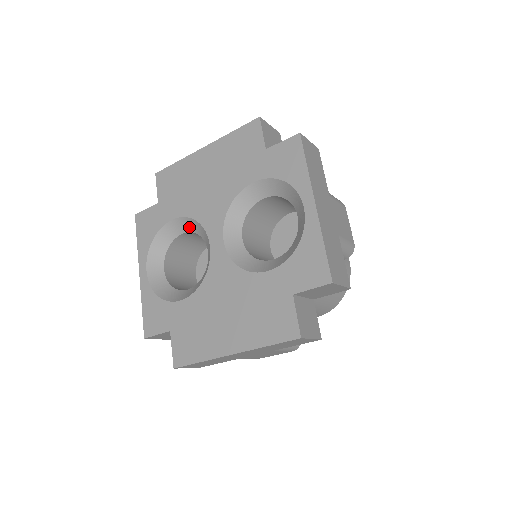
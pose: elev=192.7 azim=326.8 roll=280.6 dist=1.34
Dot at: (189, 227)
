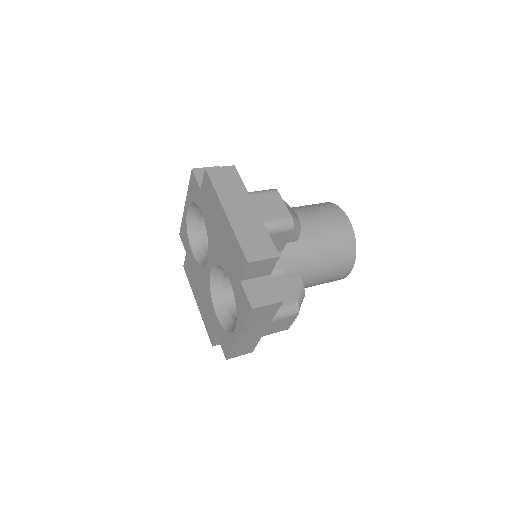
Dot at: occluded
